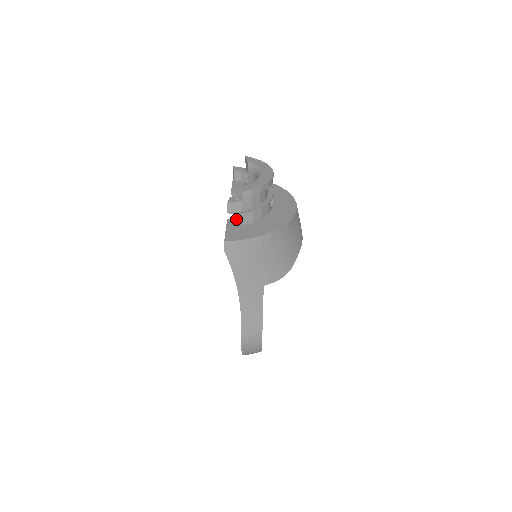
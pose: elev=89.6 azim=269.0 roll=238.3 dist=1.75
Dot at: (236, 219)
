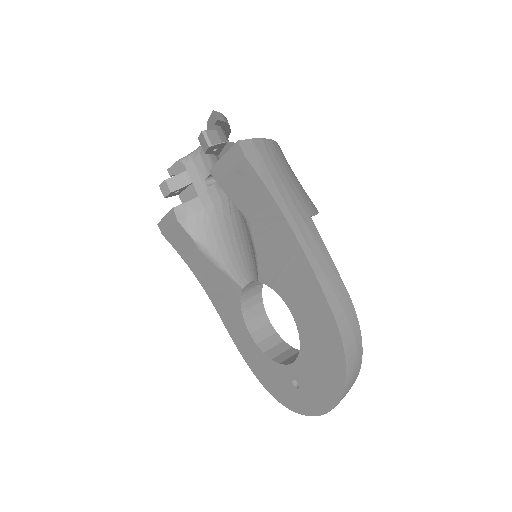
Dot at: occluded
